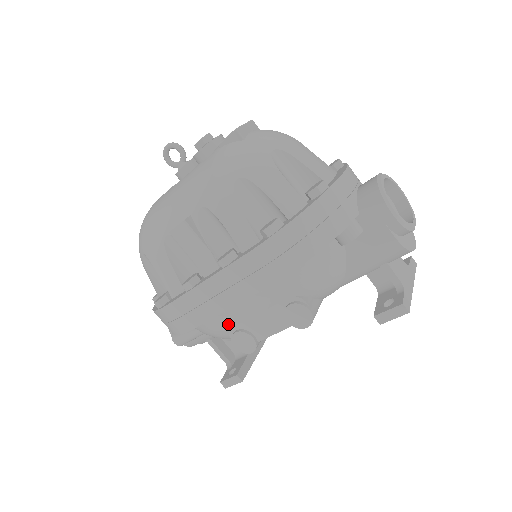
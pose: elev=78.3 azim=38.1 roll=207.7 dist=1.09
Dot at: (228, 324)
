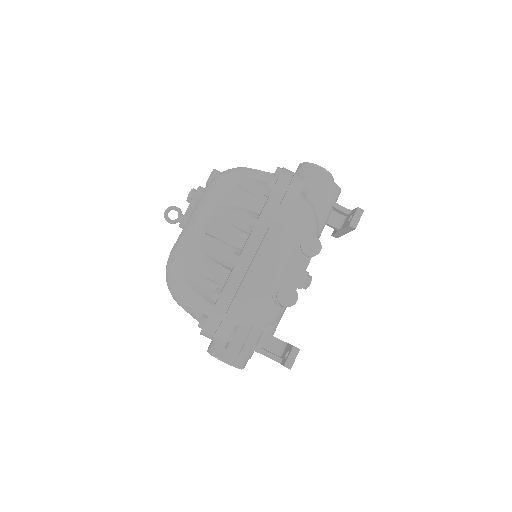
Dot at: (270, 288)
